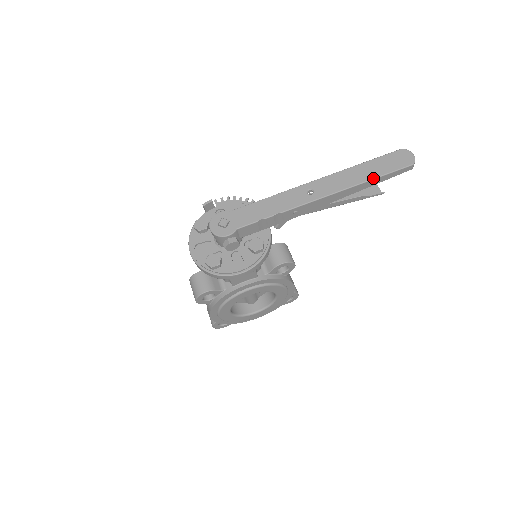
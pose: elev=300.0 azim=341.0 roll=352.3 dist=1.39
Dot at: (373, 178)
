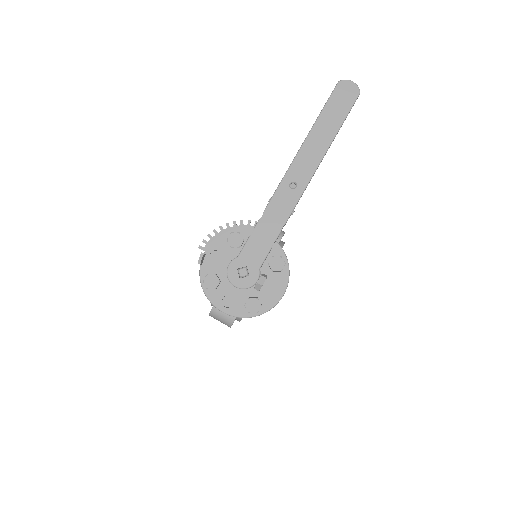
Dot at: (337, 132)
